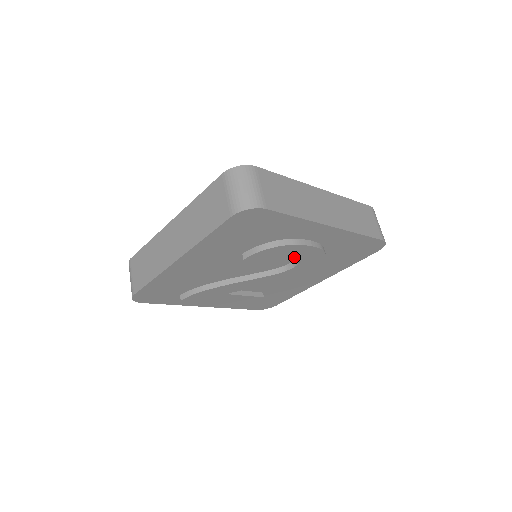
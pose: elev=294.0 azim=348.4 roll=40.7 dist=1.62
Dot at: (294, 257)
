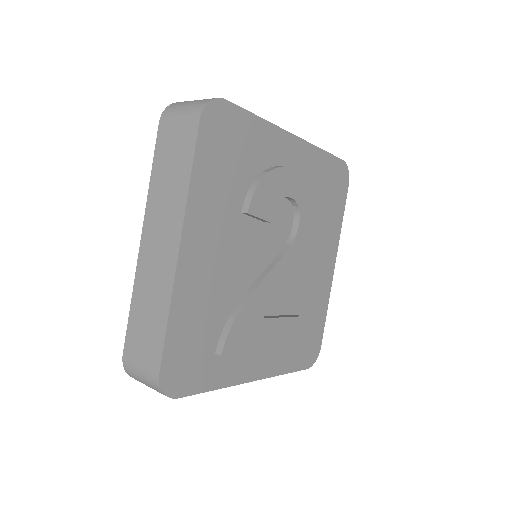
Dot at: (290, 213)
